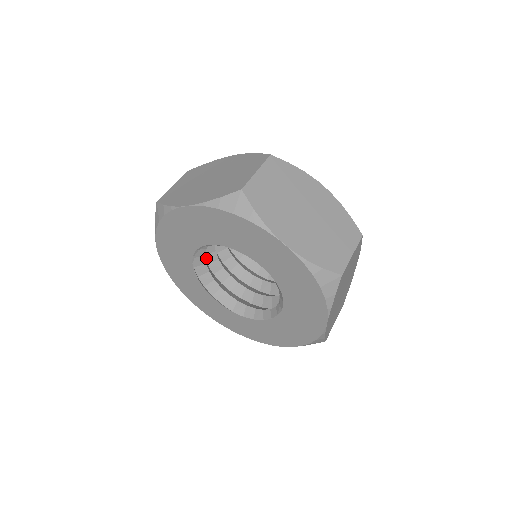
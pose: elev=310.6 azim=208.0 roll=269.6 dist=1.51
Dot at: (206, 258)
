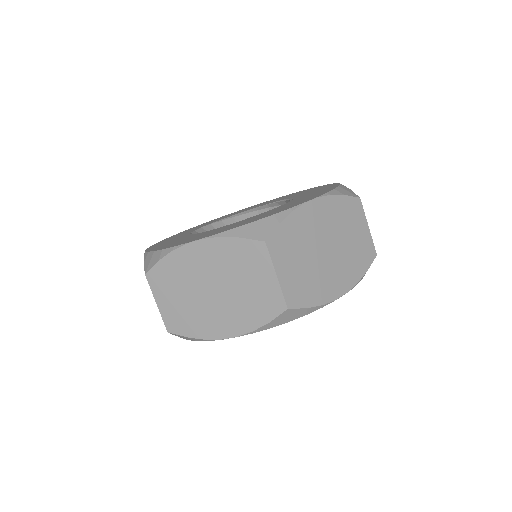
Dot at: occluded
